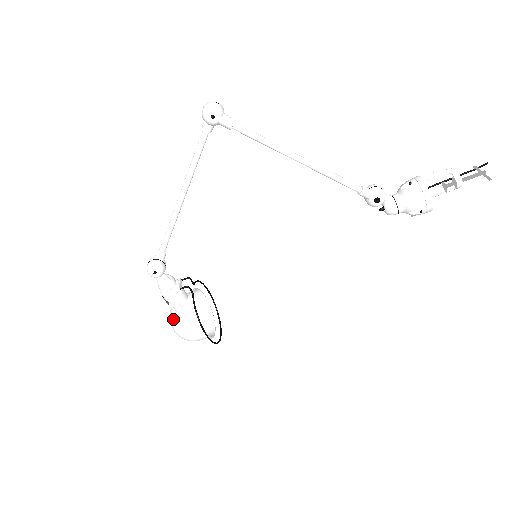
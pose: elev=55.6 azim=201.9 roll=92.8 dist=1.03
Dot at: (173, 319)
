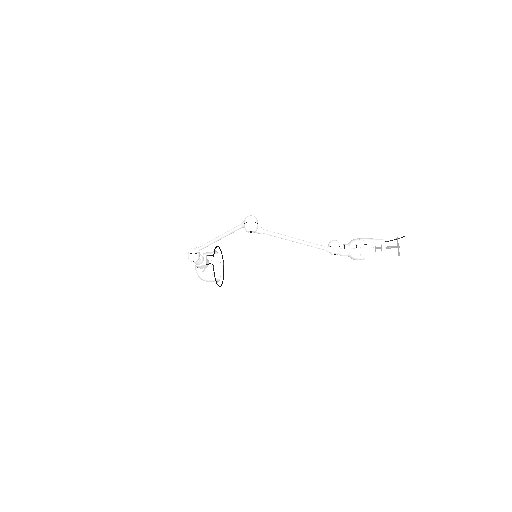
Dot at: (199, 273)
